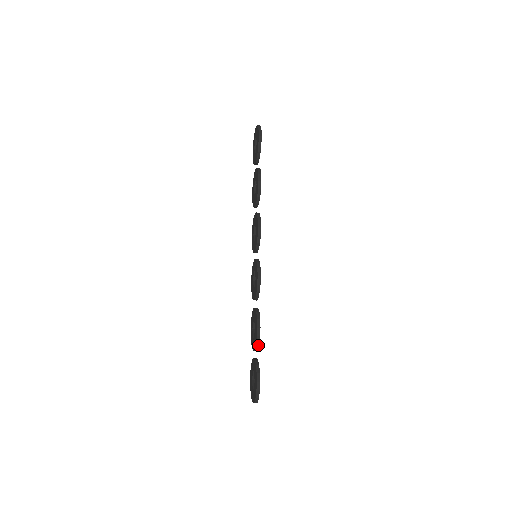
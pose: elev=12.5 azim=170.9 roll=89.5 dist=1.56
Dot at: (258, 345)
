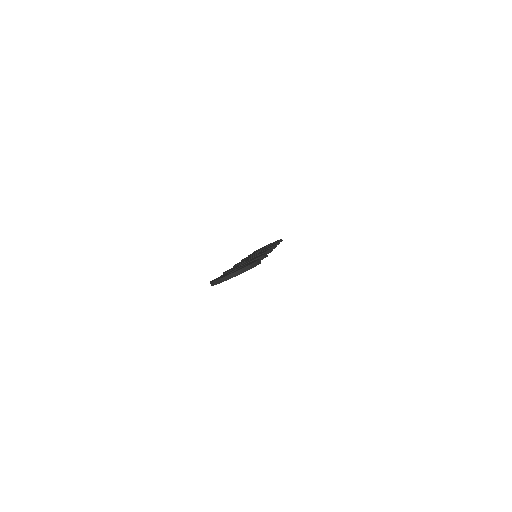
Dot at: occluded
